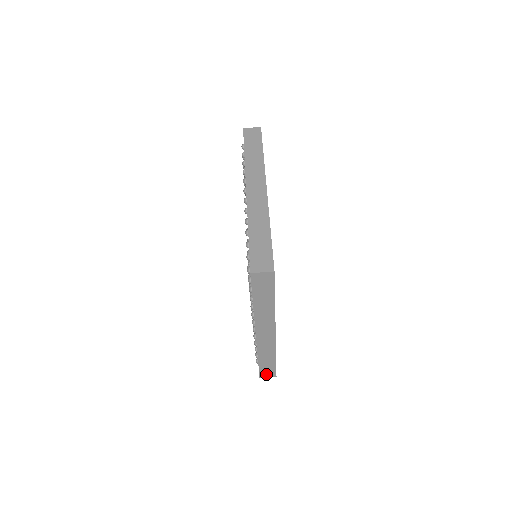
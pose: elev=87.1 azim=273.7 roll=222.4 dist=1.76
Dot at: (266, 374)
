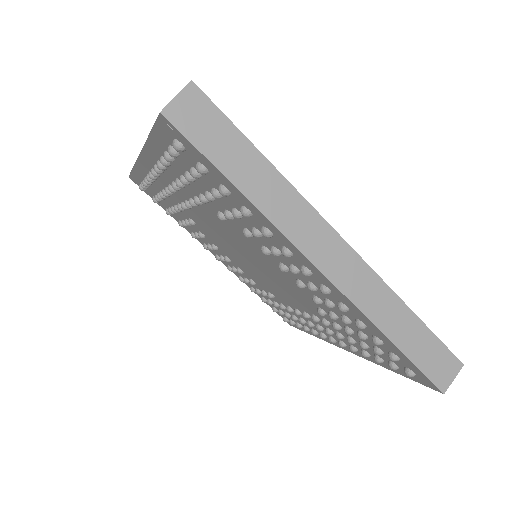
Dot at: (443, 374)
